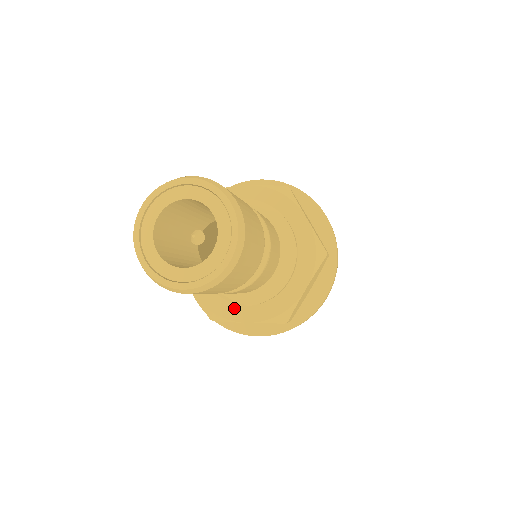
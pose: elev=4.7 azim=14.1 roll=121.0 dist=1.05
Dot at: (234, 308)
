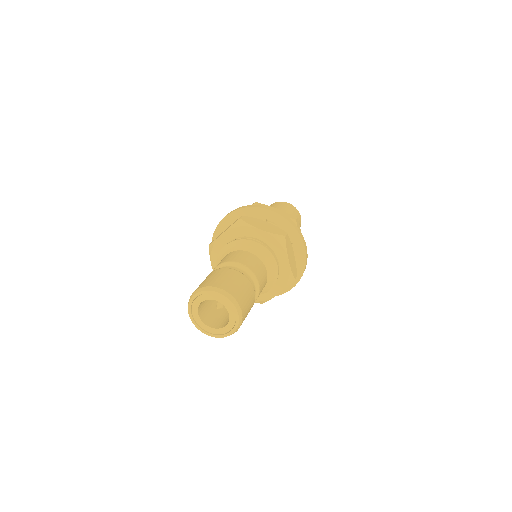
Dot at: (266, 293)
